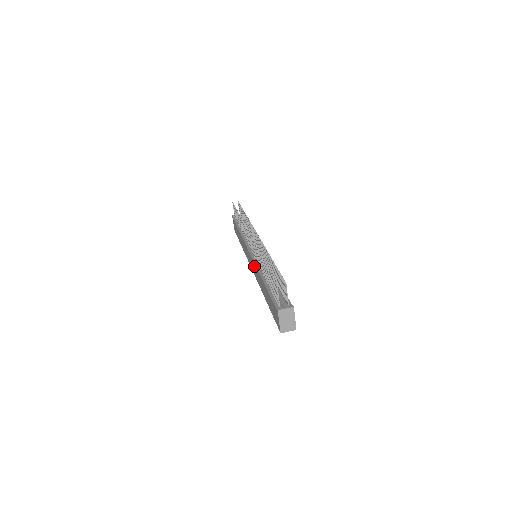
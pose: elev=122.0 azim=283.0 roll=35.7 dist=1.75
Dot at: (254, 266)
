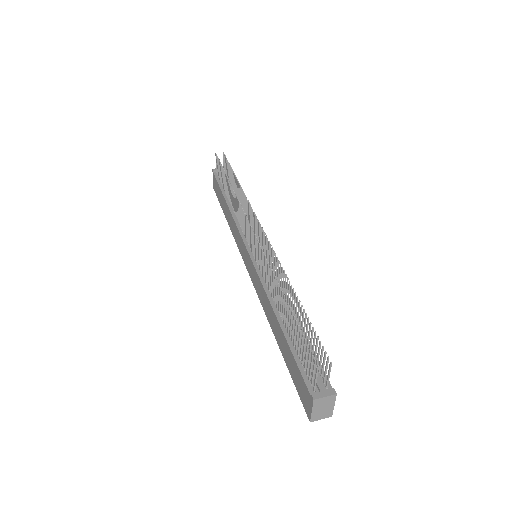
Dot at: (257, 279)
